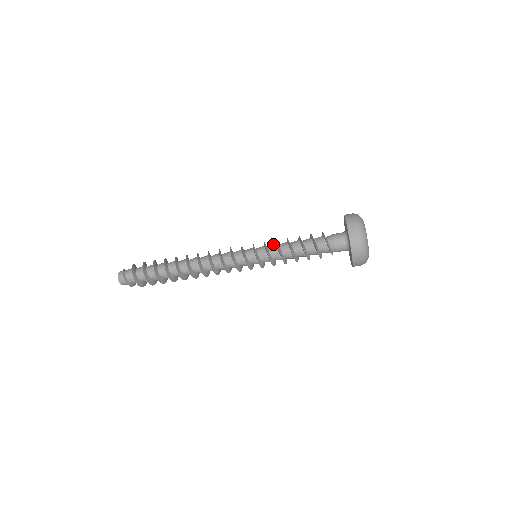
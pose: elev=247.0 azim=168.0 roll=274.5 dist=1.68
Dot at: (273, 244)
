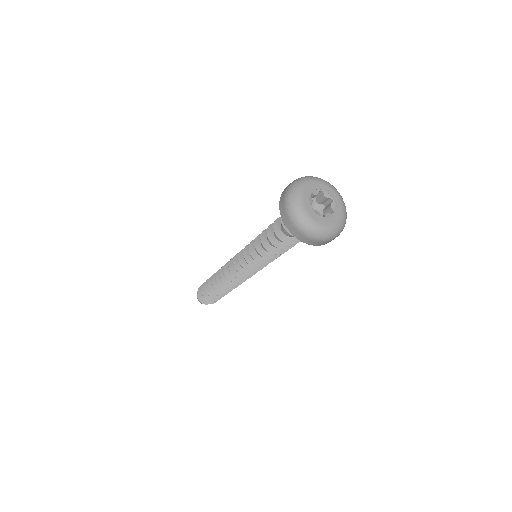
Dot at: occluded
